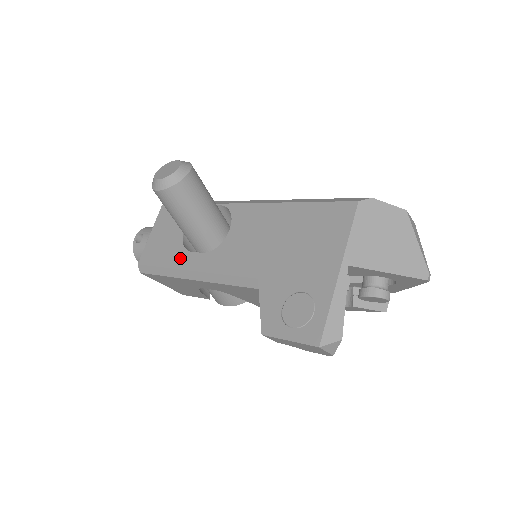
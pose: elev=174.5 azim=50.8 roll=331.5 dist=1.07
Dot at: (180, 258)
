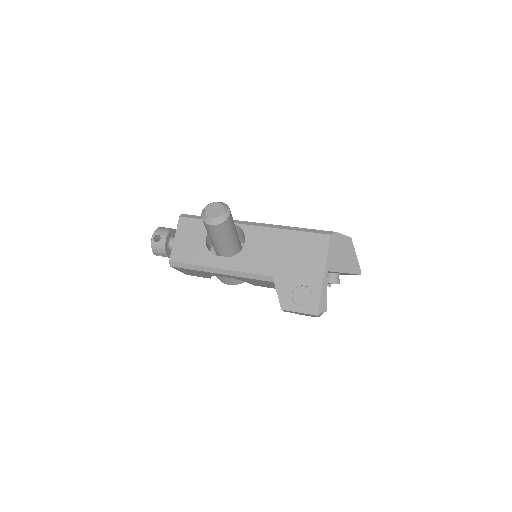
Dot at: (208, 259)
